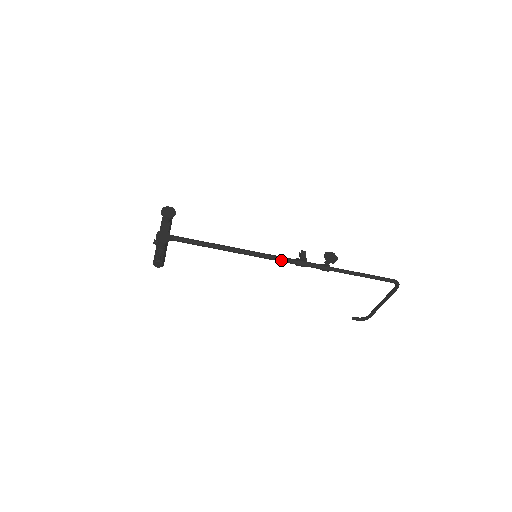
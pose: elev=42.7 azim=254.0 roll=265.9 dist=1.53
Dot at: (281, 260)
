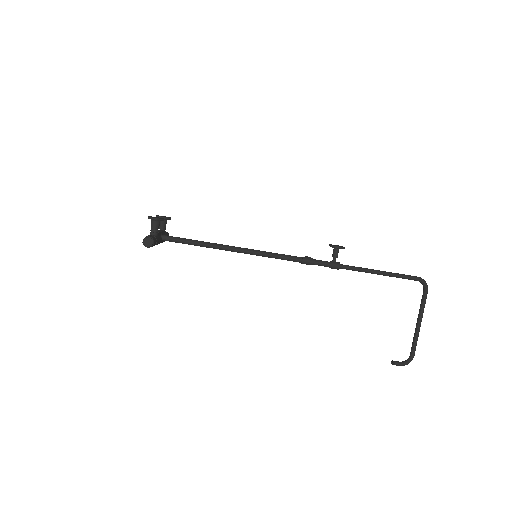
Dot at: (284, 256)
